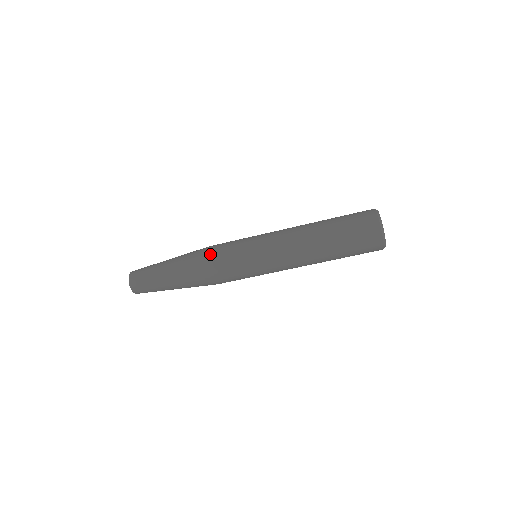
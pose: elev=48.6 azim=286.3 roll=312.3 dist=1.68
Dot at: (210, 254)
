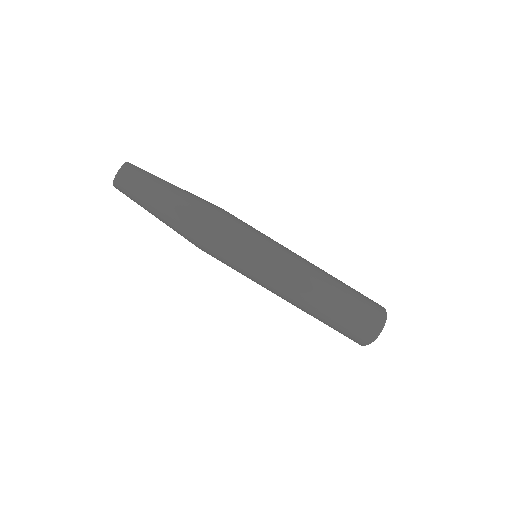
Dot at: occluded
